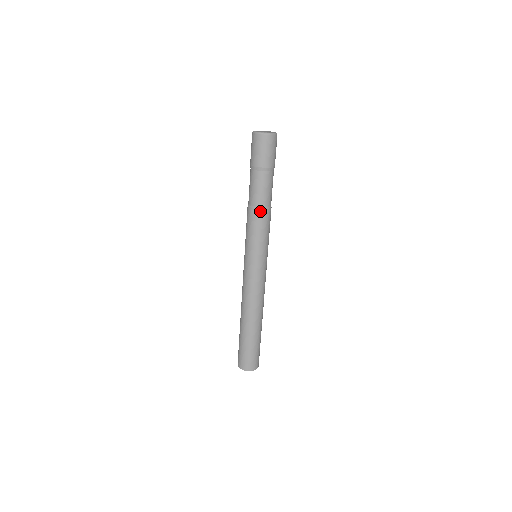
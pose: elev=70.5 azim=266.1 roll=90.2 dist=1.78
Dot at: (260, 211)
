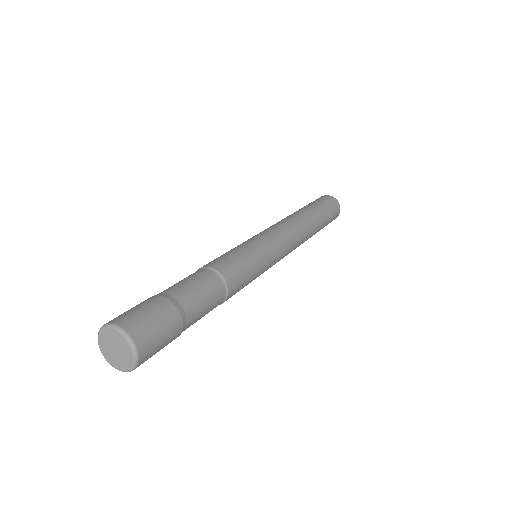
Dot at: (220, 304)
